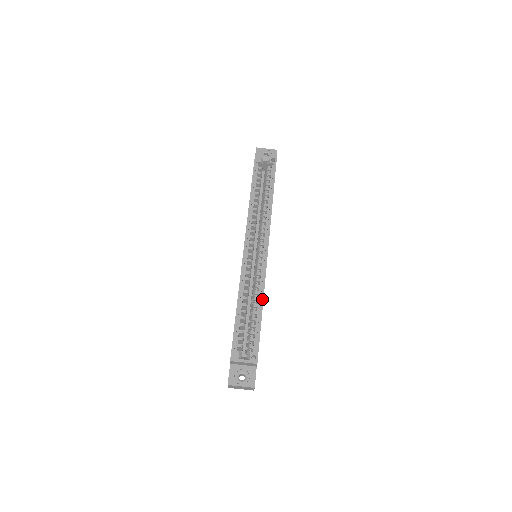
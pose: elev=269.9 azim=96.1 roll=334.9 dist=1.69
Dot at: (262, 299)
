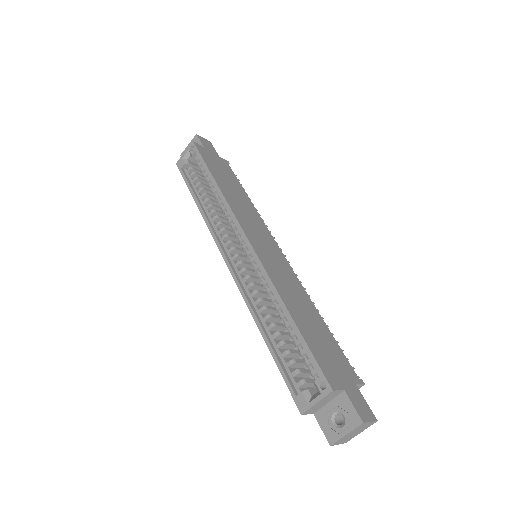
Dot at: (280, 302)
